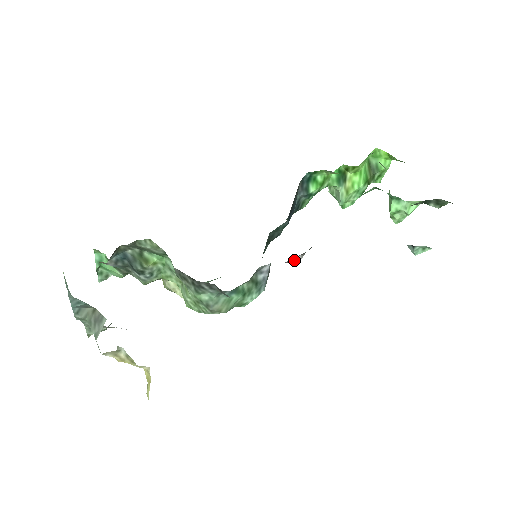
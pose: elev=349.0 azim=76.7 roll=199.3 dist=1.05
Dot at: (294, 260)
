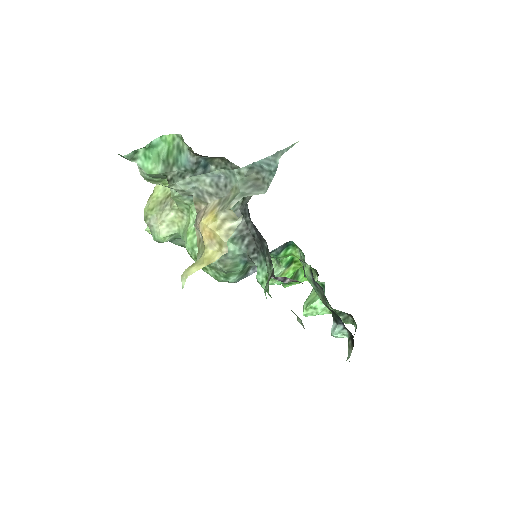
Dot at: (282, 279)
